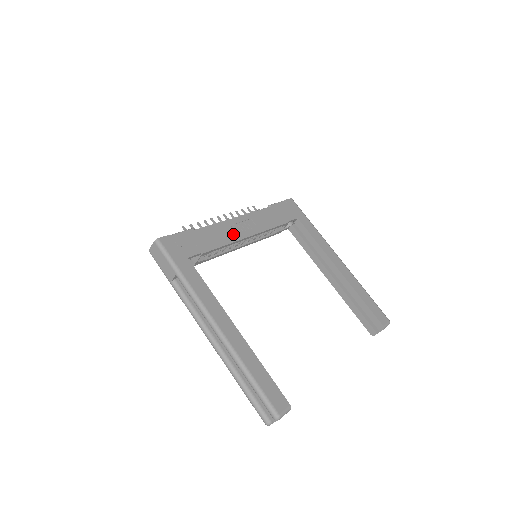
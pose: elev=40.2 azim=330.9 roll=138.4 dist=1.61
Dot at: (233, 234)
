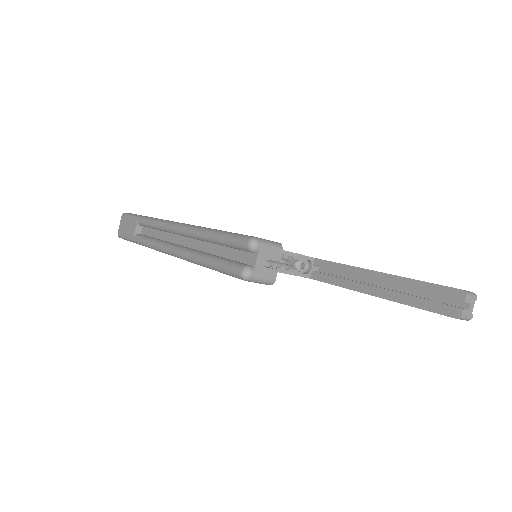
Dot at: occluded
